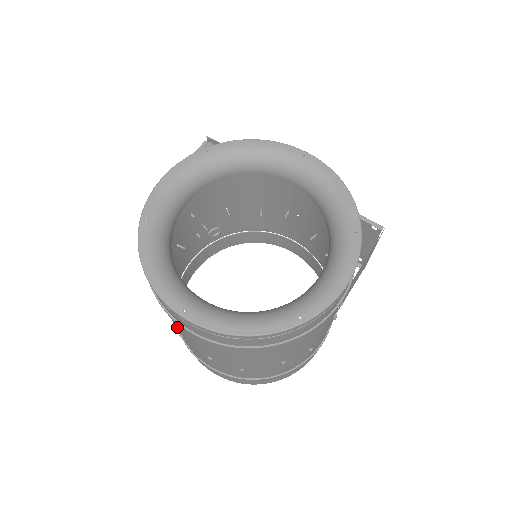
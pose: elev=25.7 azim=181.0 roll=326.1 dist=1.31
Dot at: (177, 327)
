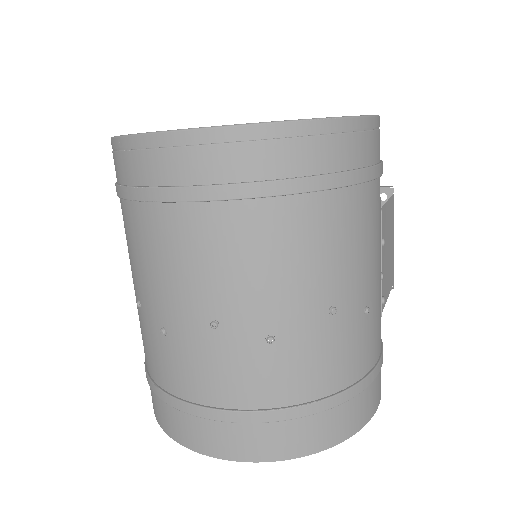
Dot at: (159, 271)
